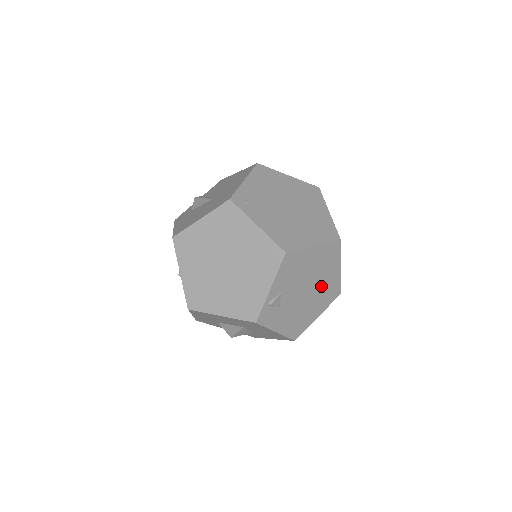
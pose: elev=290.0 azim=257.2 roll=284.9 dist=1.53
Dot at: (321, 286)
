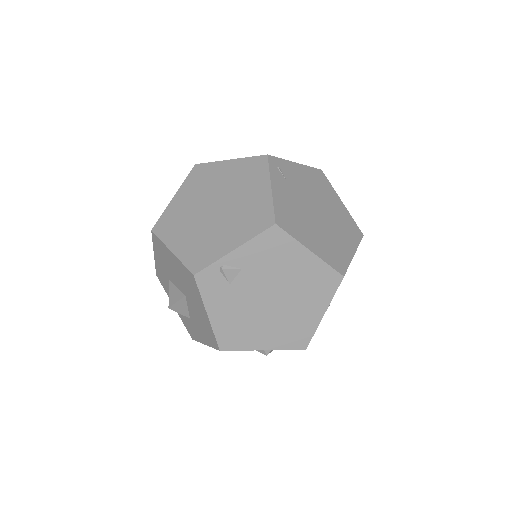
Dot at: (289, 312)
